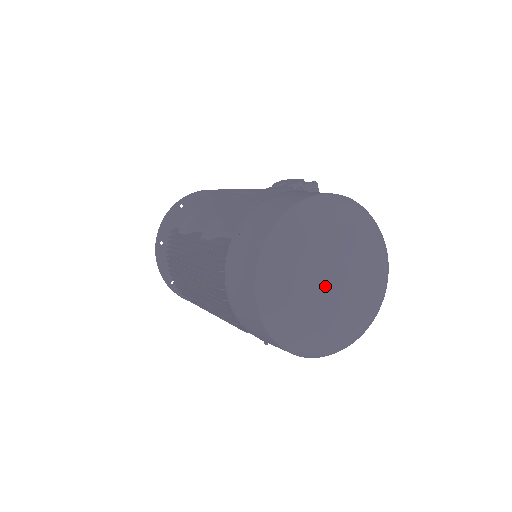
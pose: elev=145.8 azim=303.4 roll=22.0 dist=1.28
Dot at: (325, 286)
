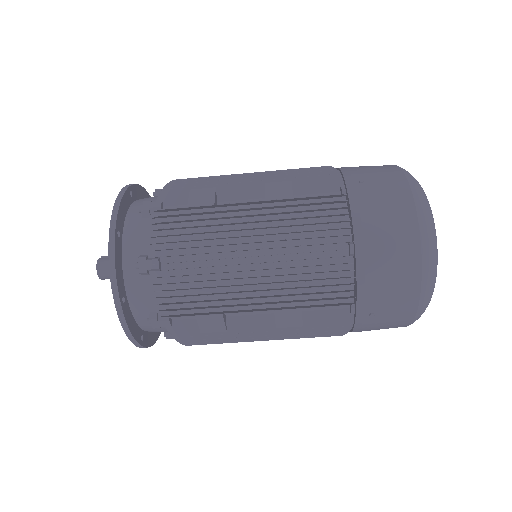
Dot at: occluded
